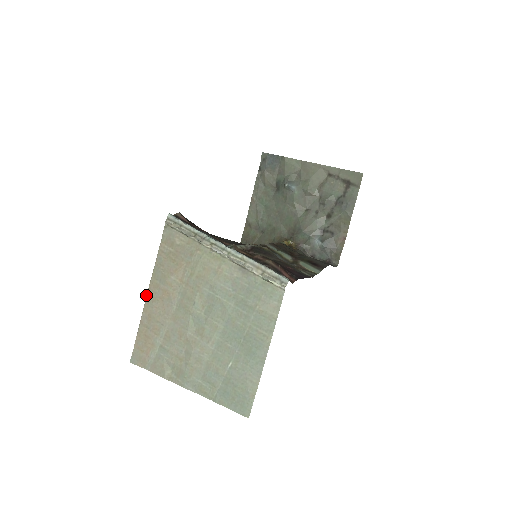
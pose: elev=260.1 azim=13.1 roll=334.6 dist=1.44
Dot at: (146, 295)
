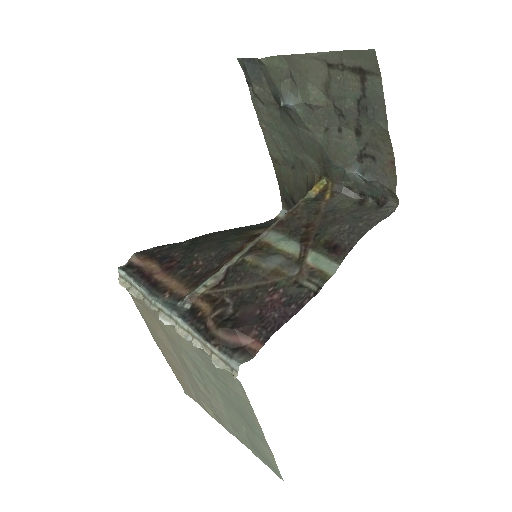
Dot at: occluded
